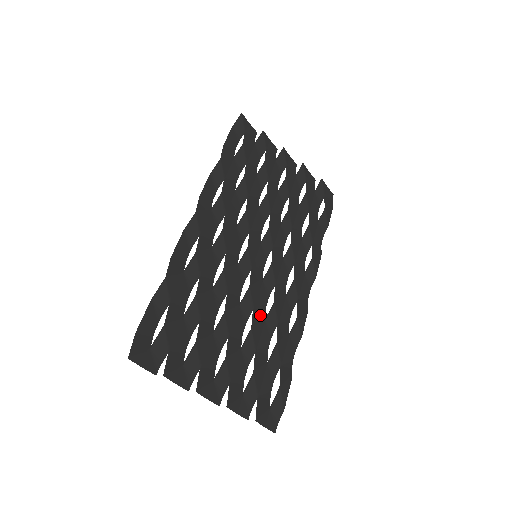
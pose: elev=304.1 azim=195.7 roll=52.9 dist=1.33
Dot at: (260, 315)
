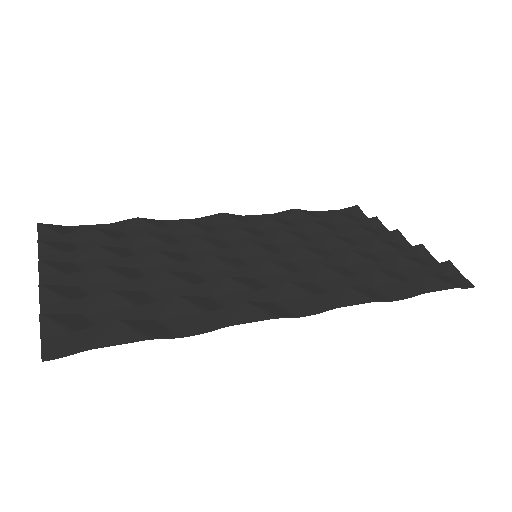
Dot at: (195, 280)
